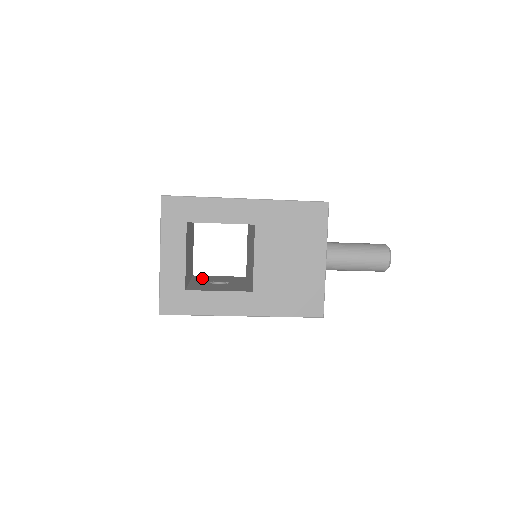
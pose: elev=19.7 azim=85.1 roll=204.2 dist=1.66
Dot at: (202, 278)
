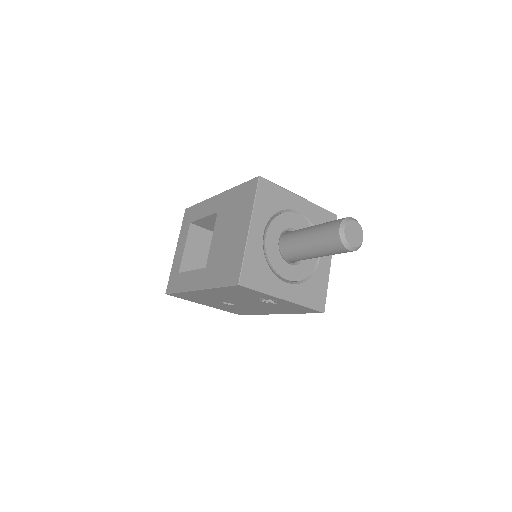
Dot at: occluded
